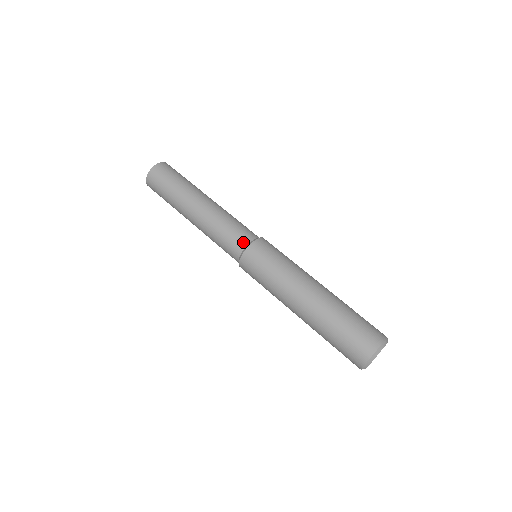
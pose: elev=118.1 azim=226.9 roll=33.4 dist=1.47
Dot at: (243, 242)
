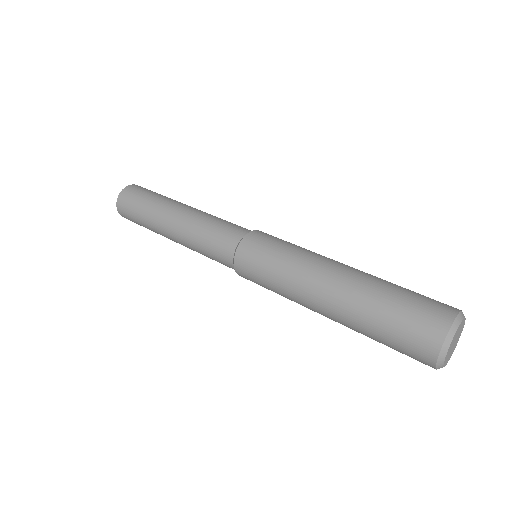
Dot at: (229, 248)
